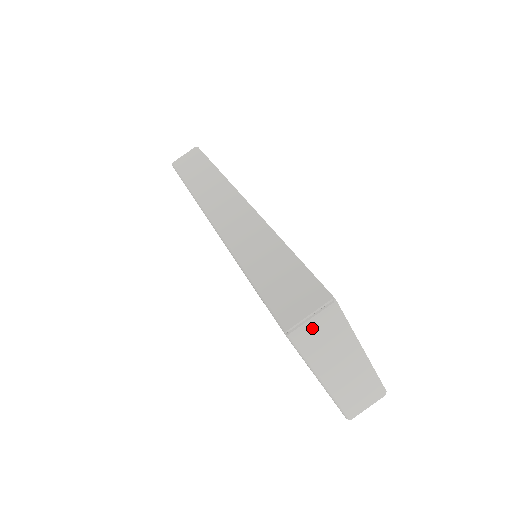
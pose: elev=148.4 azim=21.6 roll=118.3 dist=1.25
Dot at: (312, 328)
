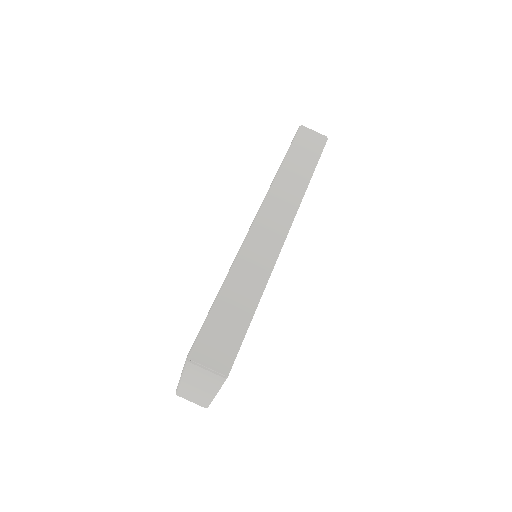
Dot at: (202, 371)
